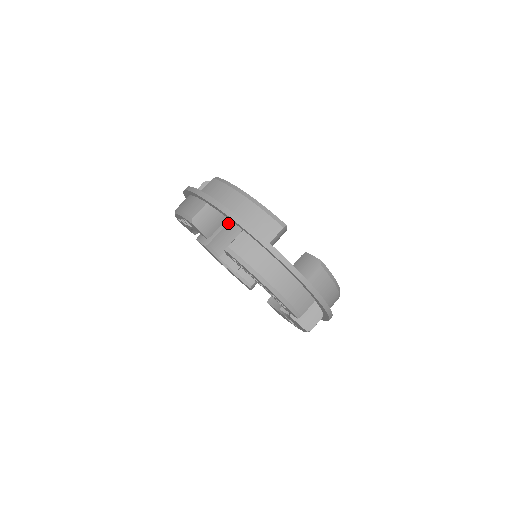
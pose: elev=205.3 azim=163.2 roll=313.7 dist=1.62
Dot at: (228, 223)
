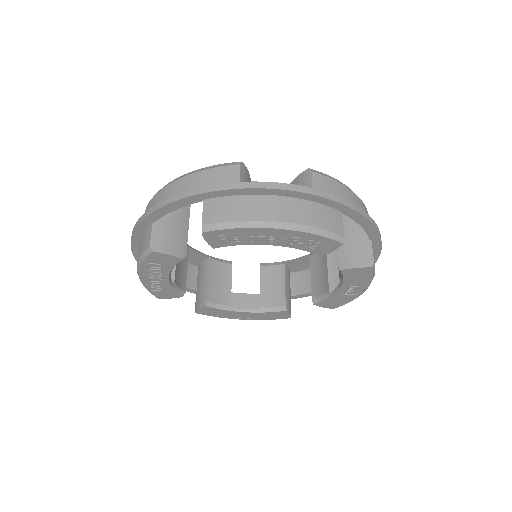
Dot at: (210, 268)
